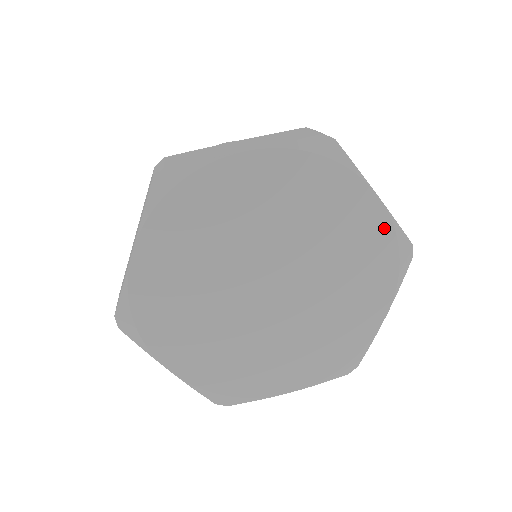
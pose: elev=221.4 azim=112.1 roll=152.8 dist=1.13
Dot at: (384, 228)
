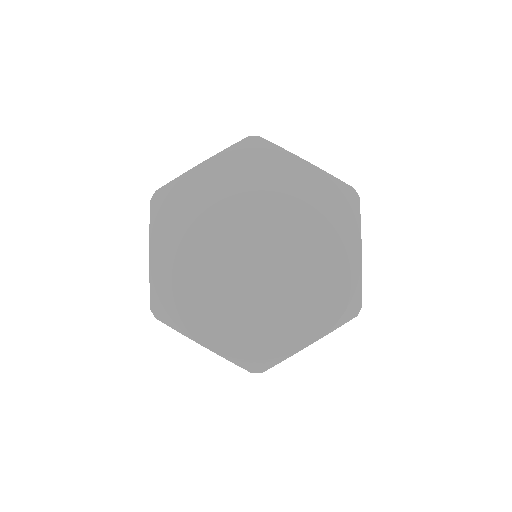
Dot at: (323, 182)
